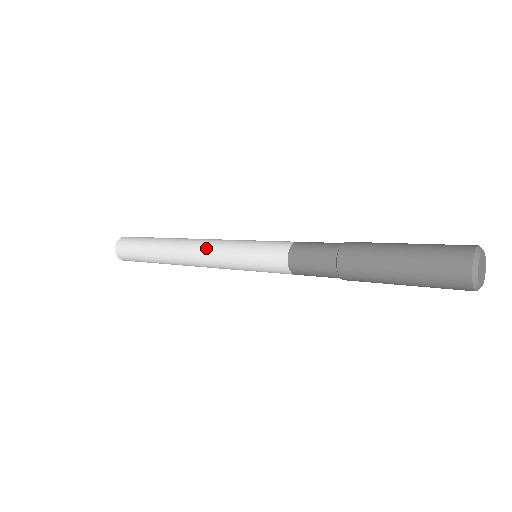
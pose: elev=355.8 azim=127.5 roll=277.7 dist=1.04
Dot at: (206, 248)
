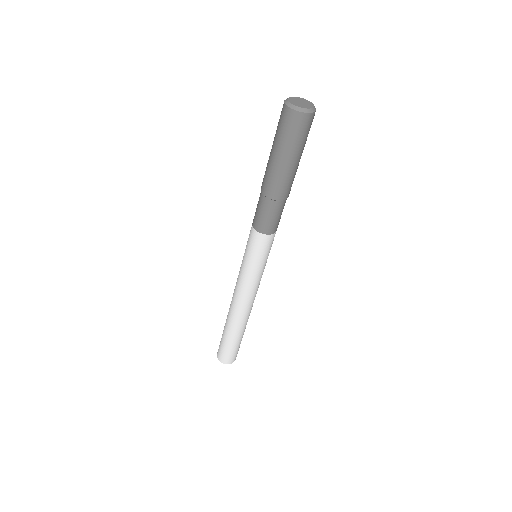
Dot at: (236, 283)
